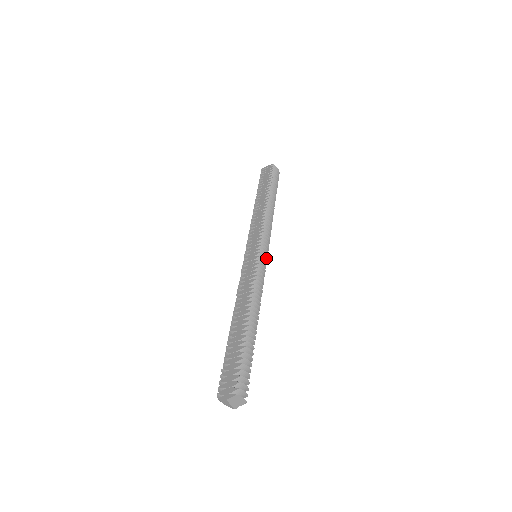
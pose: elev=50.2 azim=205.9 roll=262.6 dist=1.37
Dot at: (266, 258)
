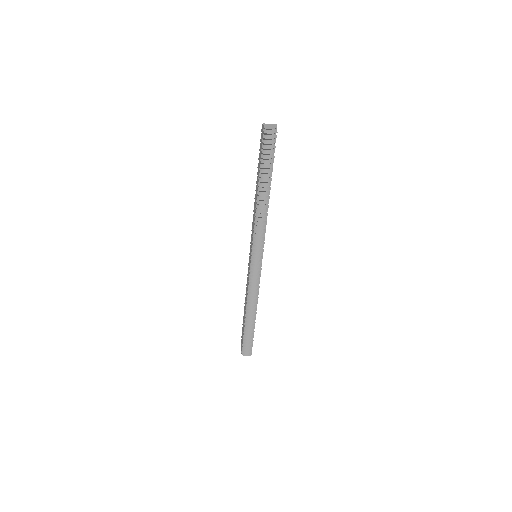
Dot at: (259, 264)
